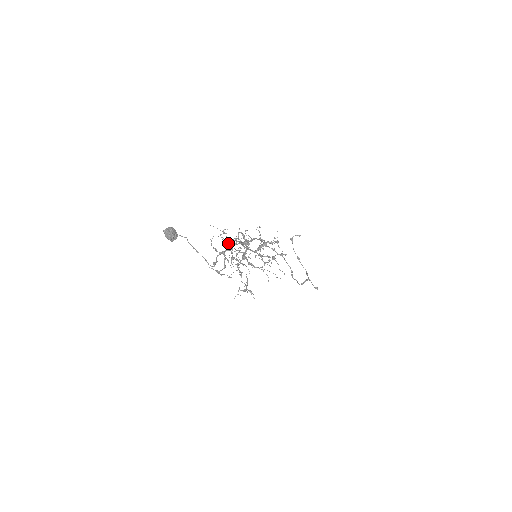
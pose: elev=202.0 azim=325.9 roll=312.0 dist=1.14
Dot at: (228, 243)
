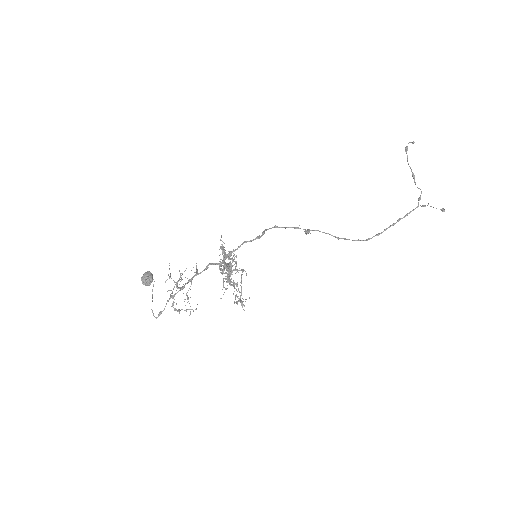
Dot at: occluded
